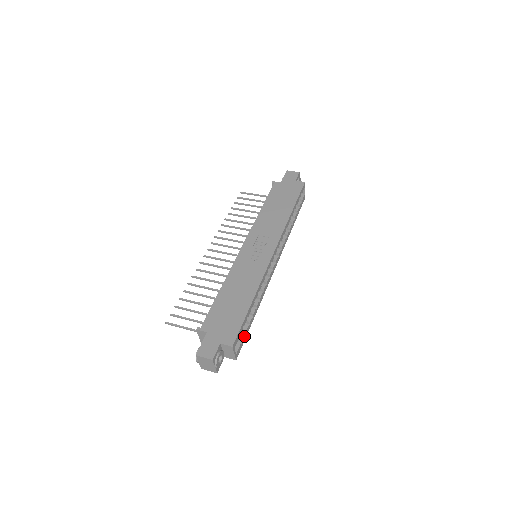
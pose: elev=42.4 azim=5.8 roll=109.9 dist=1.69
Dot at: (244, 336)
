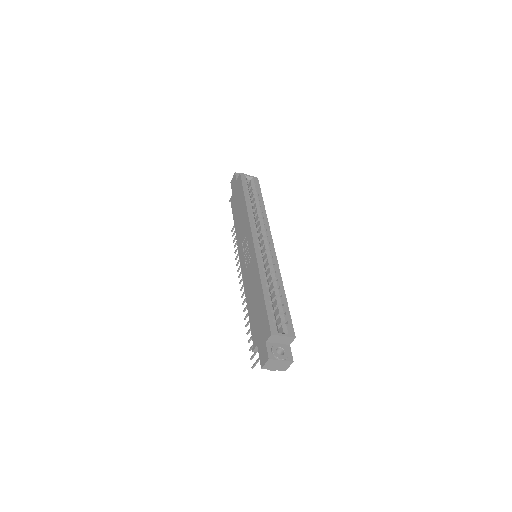
Dot at: (285, 316)
